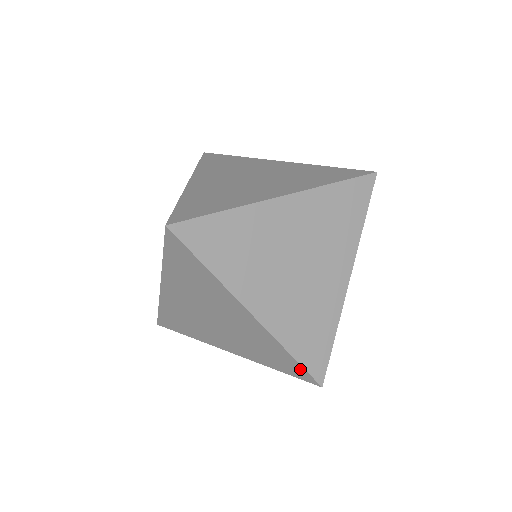
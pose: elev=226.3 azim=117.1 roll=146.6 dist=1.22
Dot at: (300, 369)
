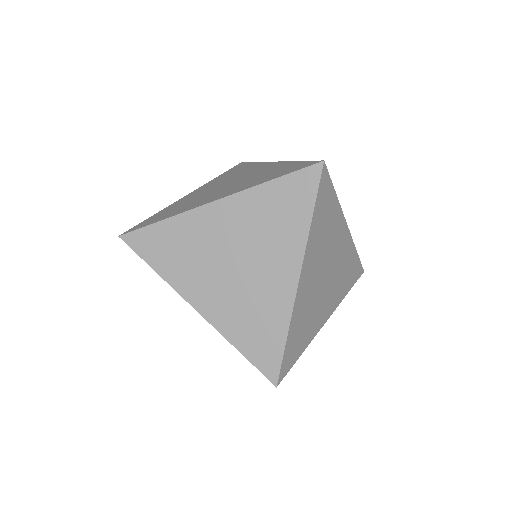
Dot at: (276, 357)
